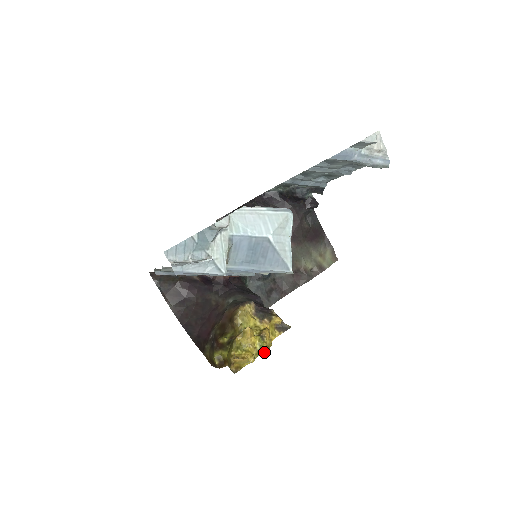
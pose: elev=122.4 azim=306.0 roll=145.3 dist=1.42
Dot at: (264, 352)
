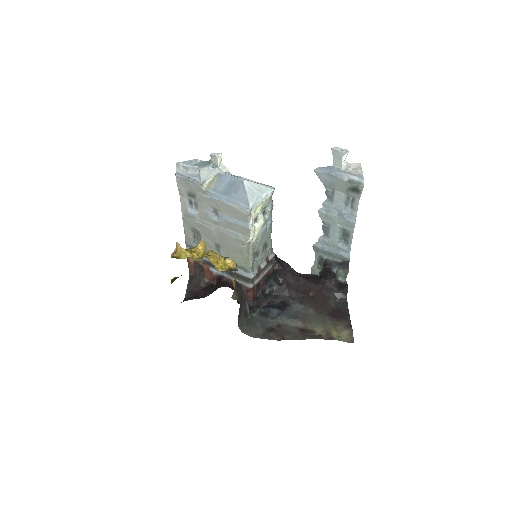
Dot at: occluded
